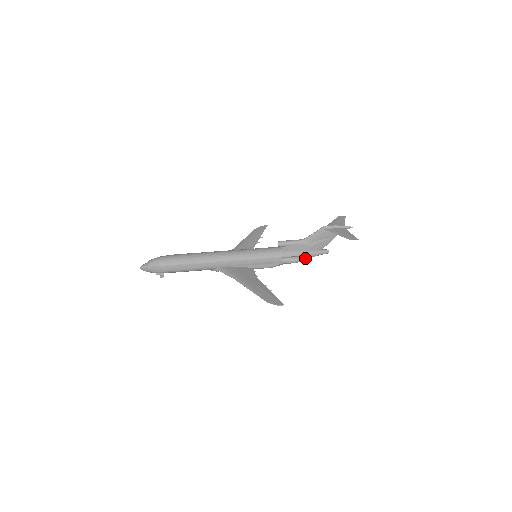
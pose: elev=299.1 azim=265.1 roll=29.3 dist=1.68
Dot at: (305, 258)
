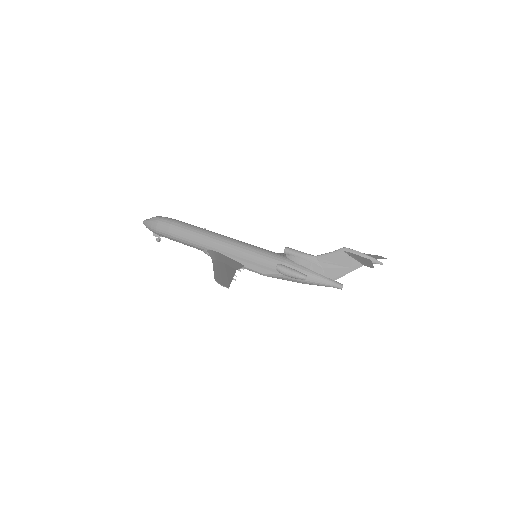
Dot at: (305, 276)
